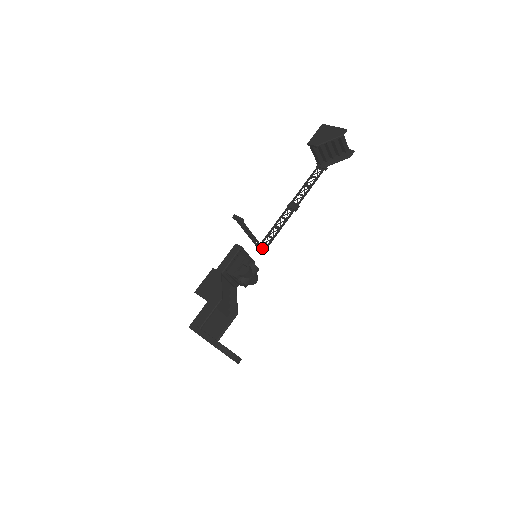
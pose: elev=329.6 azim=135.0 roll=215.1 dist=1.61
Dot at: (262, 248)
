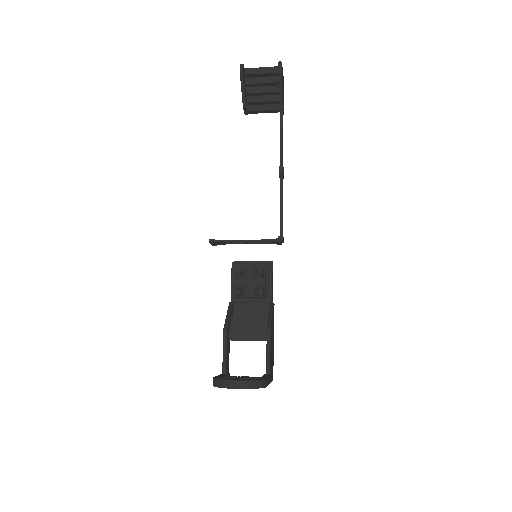
Dot at: (274, 241)
